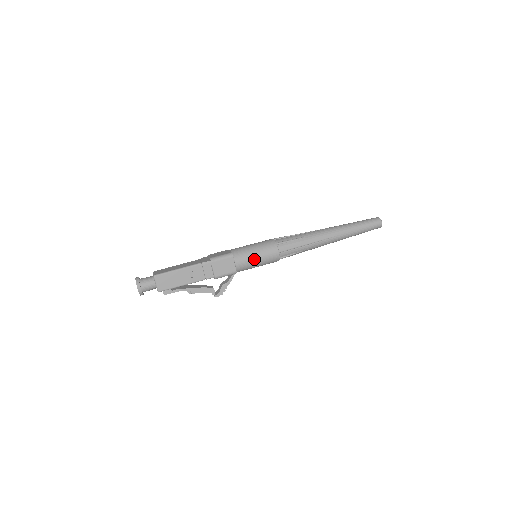
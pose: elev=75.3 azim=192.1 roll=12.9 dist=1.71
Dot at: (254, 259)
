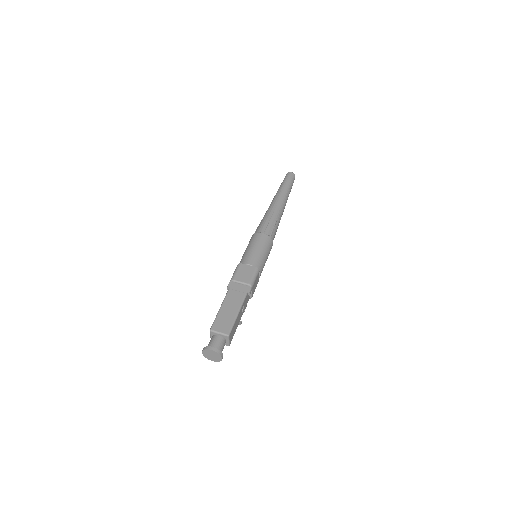
Dot at: occluded
